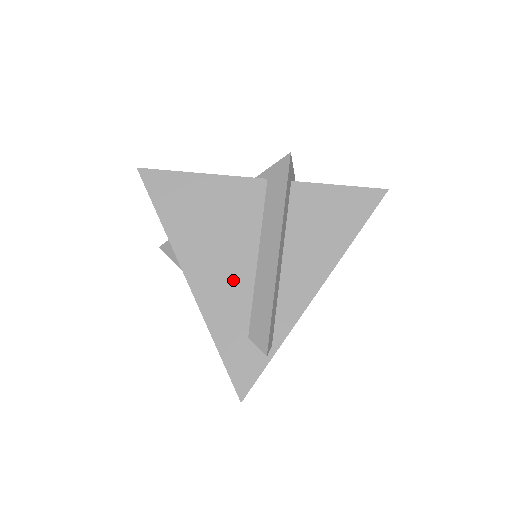
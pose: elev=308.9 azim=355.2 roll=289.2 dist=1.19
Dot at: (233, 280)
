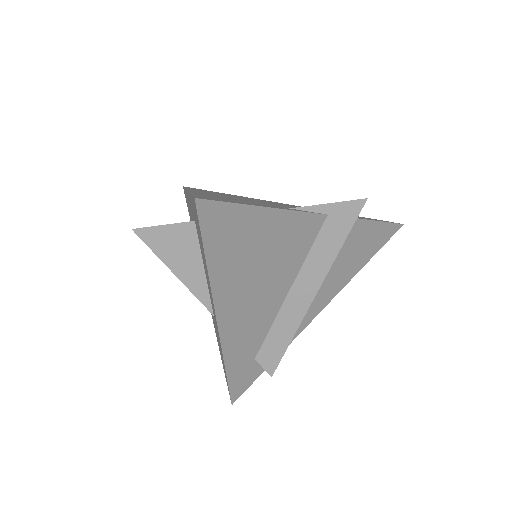
Dot at: (260, 316)
